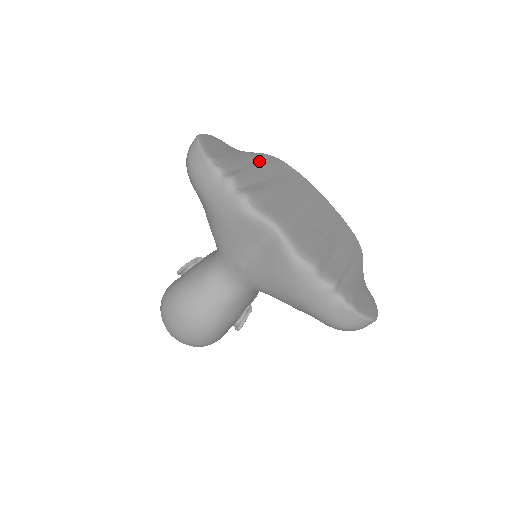
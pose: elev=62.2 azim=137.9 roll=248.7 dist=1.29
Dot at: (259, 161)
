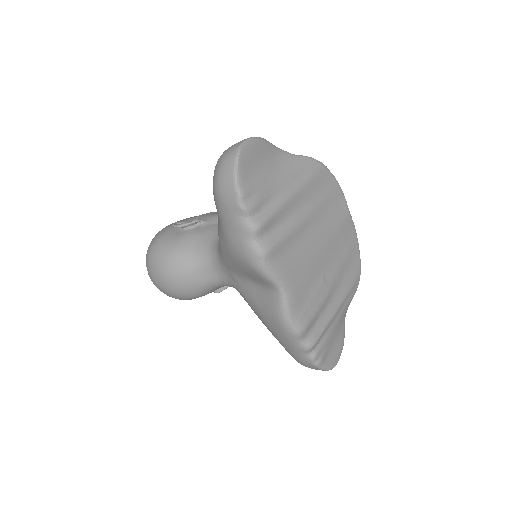
Dot at: (299, 179)
